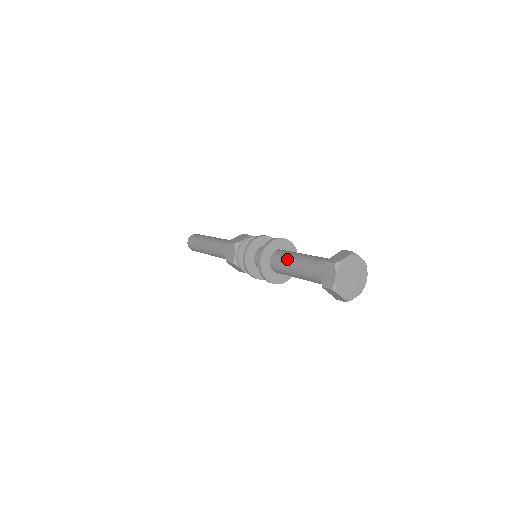
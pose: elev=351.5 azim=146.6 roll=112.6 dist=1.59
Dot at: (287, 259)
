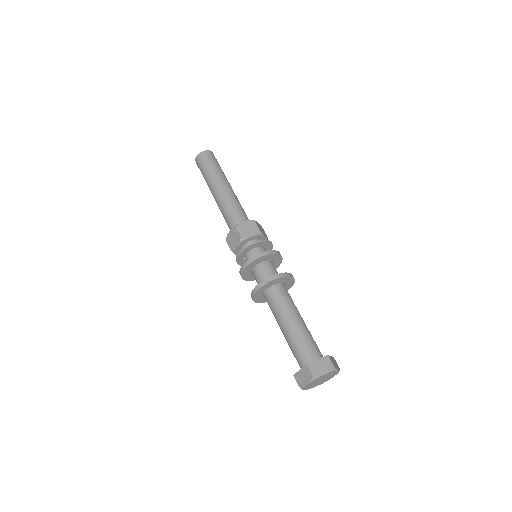
Dot at: (280, 310)
